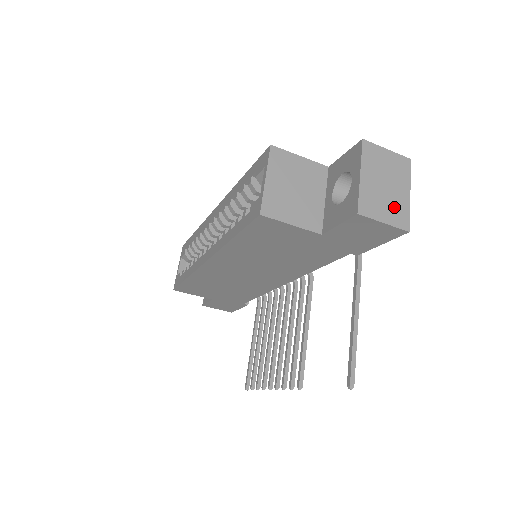
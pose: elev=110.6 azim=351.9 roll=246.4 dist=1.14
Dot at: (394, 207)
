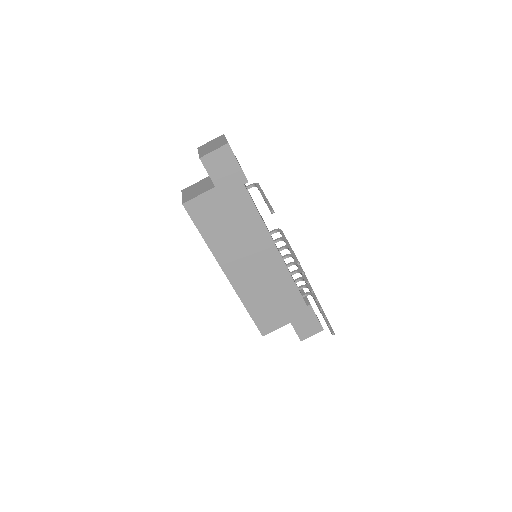
Dot at: (218, 145)
